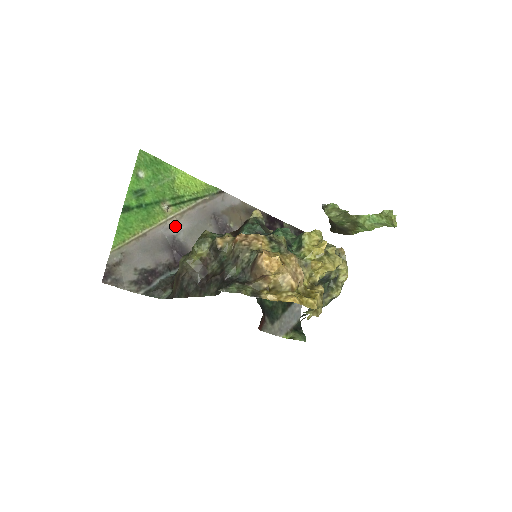
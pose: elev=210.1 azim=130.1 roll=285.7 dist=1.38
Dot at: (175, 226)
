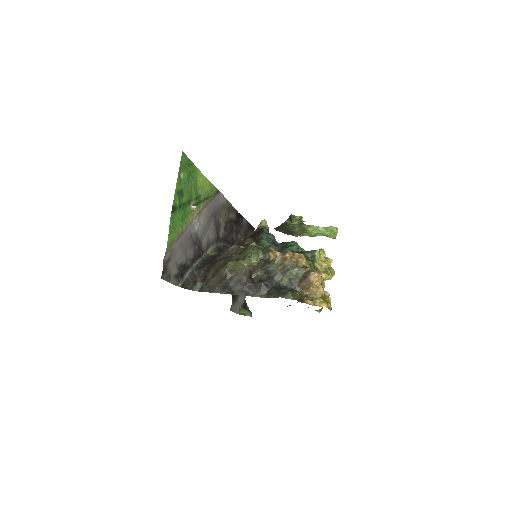
Dot at: (197, 224)
